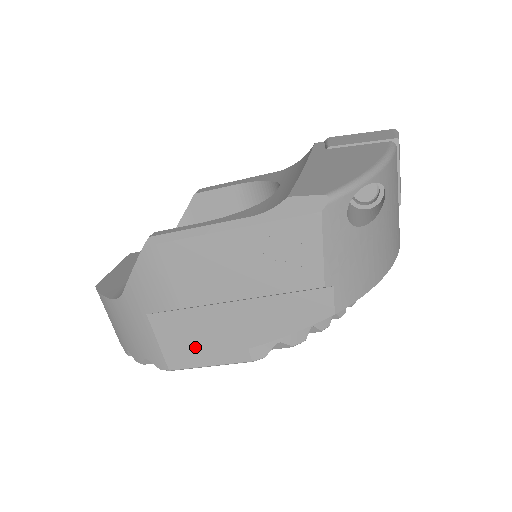
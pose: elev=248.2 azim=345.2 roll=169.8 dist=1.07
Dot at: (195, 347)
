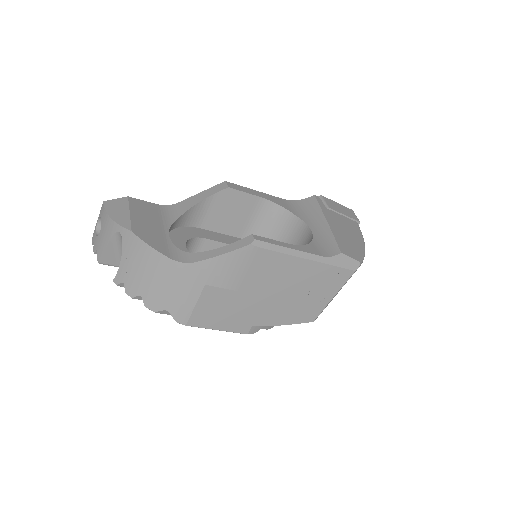
Dot at: (219, 316)
